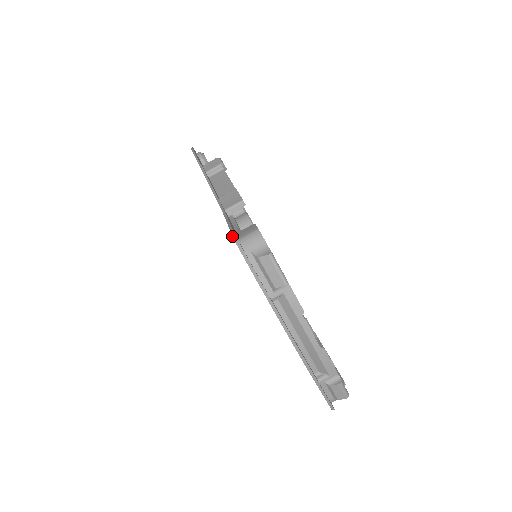
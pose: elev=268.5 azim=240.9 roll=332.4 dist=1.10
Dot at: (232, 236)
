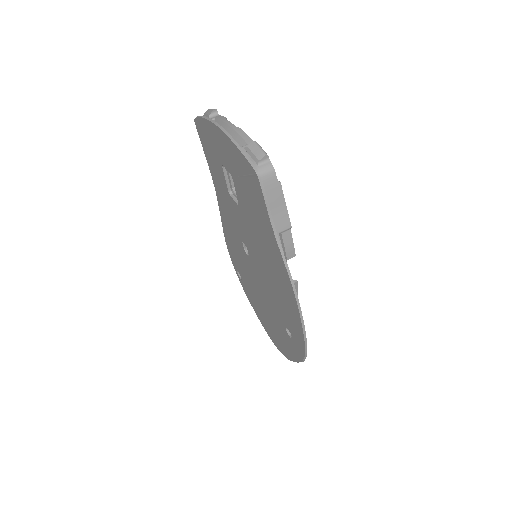
Dot at: (196, 126)
